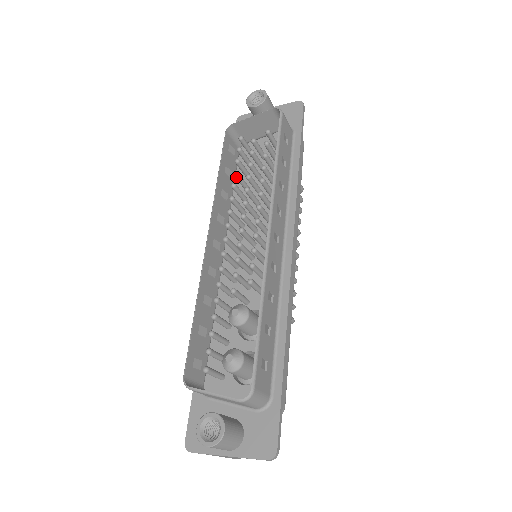
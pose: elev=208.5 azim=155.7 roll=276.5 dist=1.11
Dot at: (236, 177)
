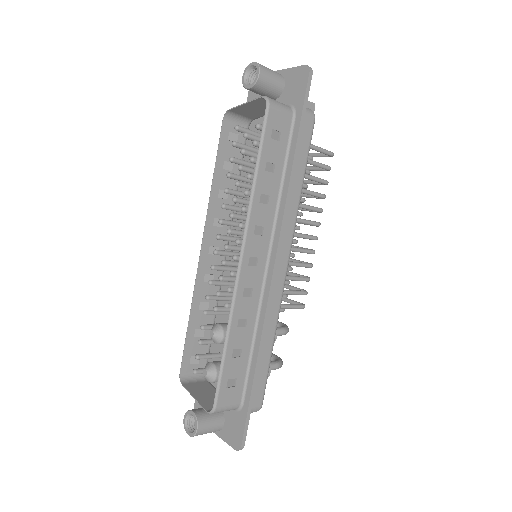
Dot at: (230, 178)
